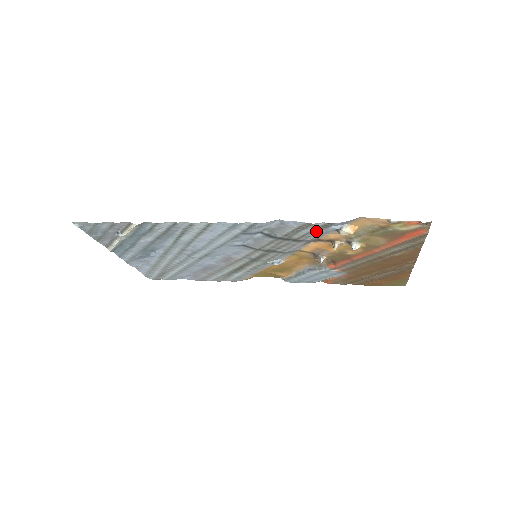
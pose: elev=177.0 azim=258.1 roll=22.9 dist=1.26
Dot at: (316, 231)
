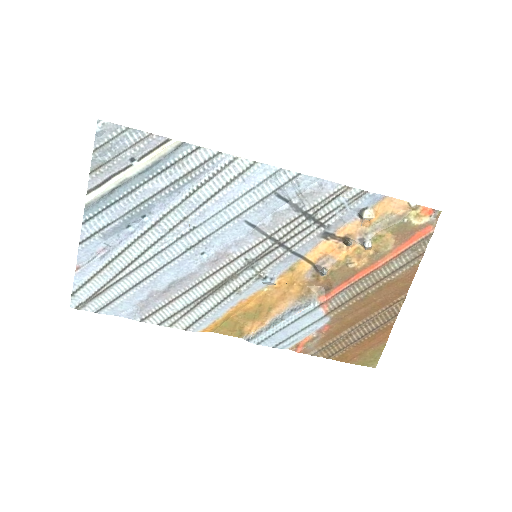
Dot at: (345, 206)
